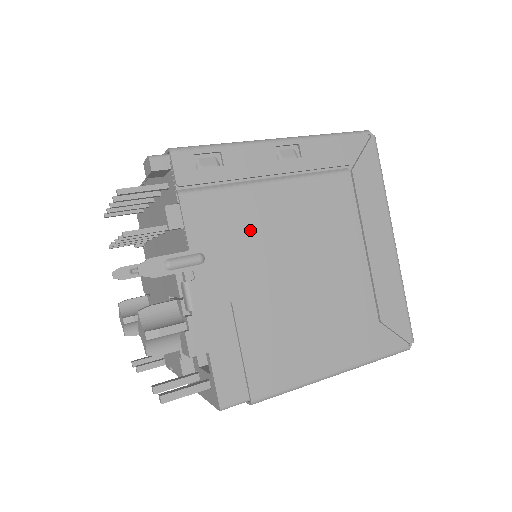
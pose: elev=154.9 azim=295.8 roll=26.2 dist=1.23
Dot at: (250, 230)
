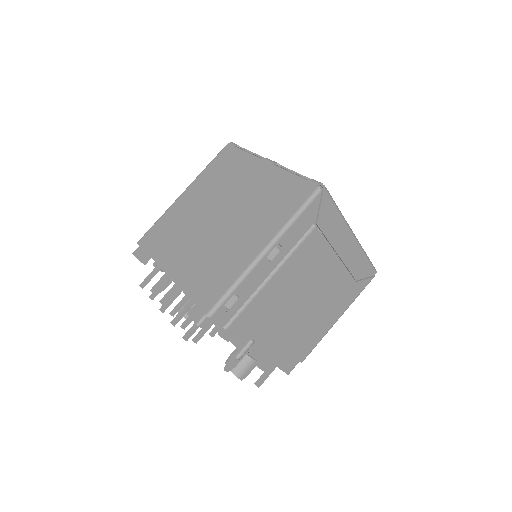
Dot at: (270, 309)
